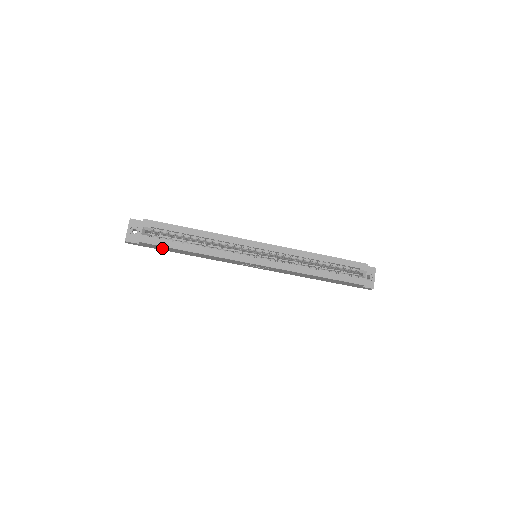
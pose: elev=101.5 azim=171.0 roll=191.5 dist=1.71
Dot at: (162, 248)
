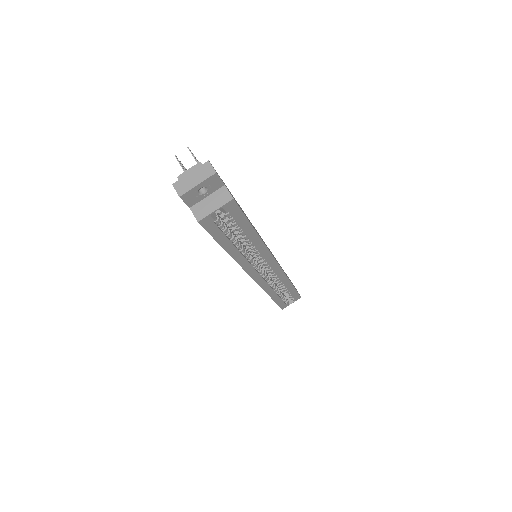
Dot at: occluded
